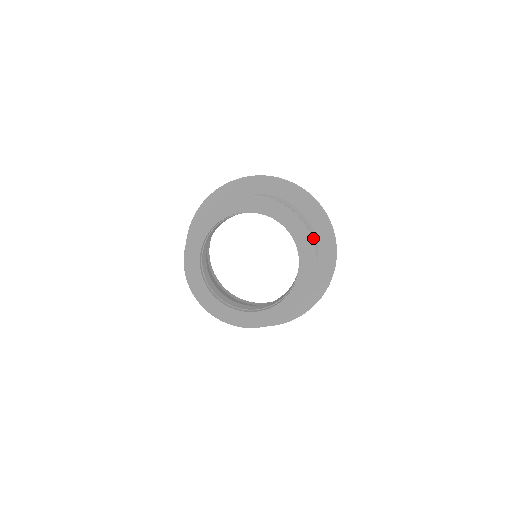
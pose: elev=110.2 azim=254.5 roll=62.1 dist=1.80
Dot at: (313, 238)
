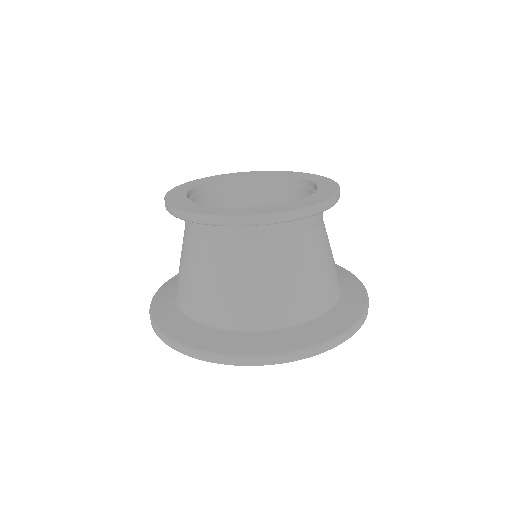
Dot at: occluded
